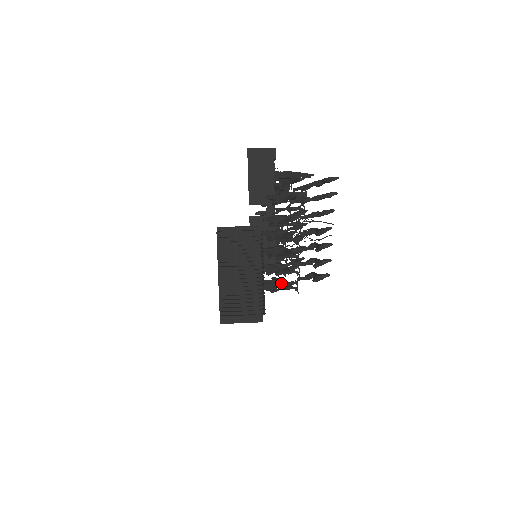
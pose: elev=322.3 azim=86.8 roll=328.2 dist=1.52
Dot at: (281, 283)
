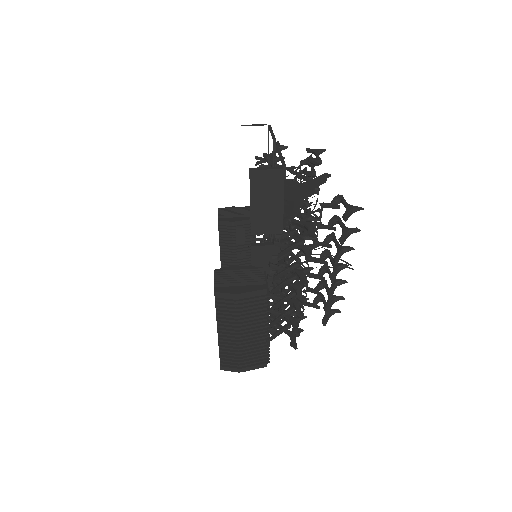
Dot at: (287, 328)
